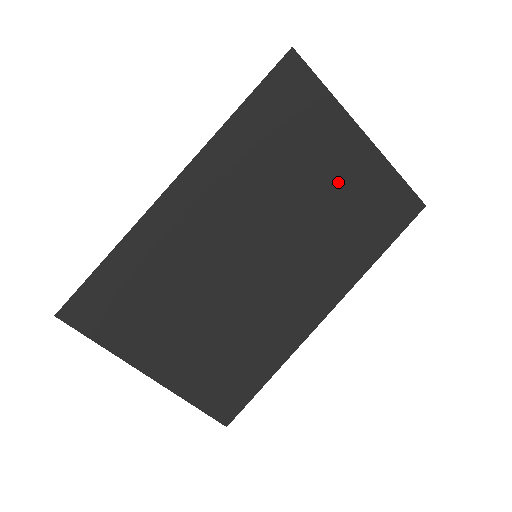
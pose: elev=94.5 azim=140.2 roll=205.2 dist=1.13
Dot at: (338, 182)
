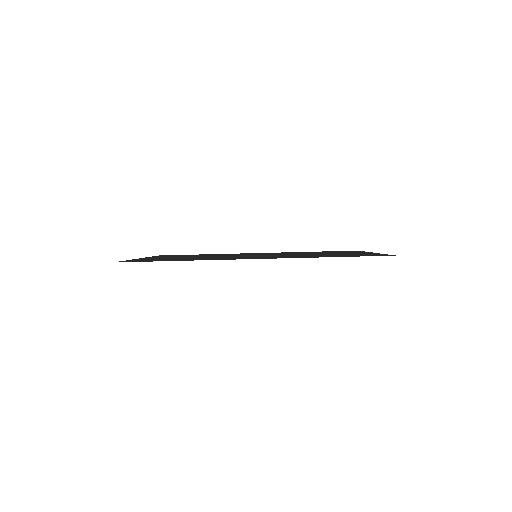
Dot at: occluded
